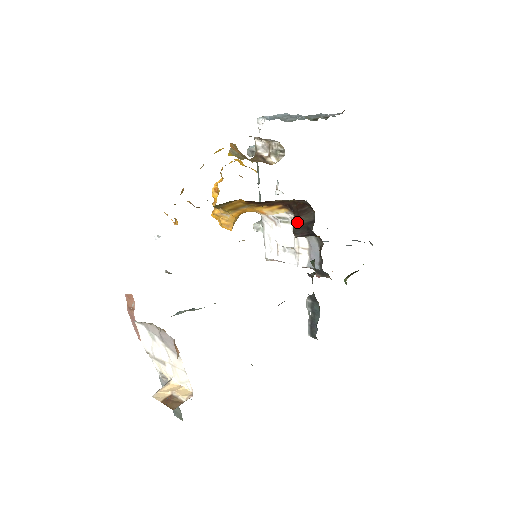
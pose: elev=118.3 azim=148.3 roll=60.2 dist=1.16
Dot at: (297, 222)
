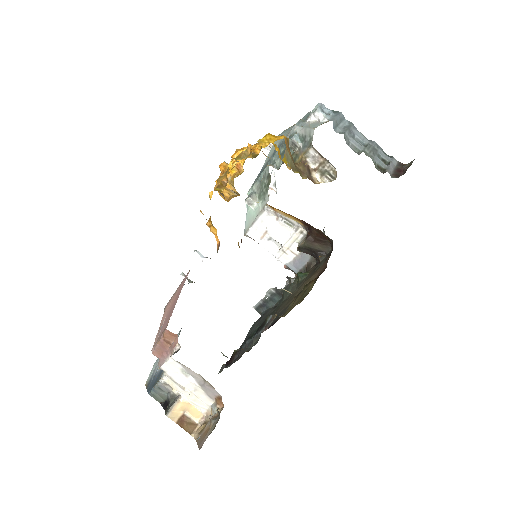
Dot at: (309, 245)
